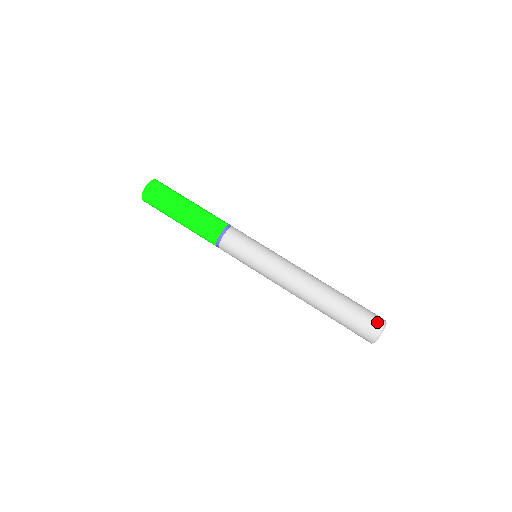
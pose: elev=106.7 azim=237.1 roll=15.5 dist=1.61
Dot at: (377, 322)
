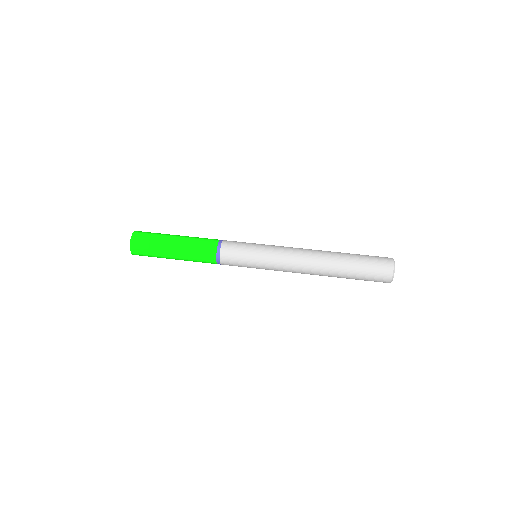
Dot at: (385, 257)
